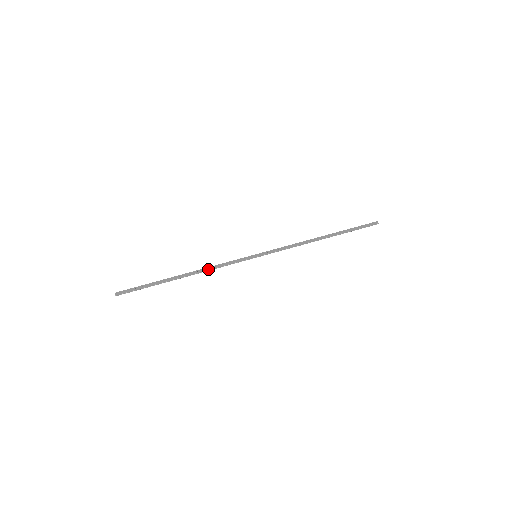
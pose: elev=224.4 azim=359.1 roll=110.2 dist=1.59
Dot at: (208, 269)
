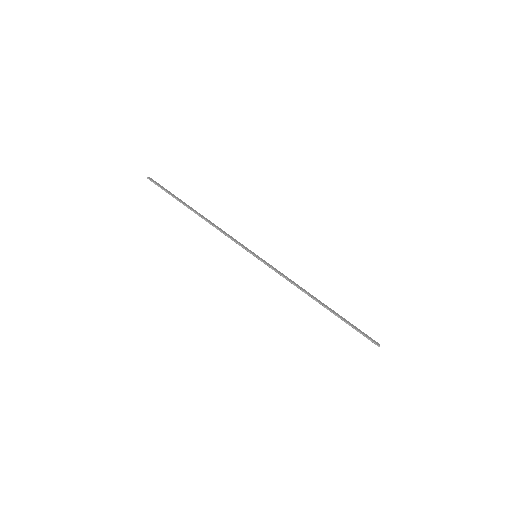
Dot at: (216, 226)
